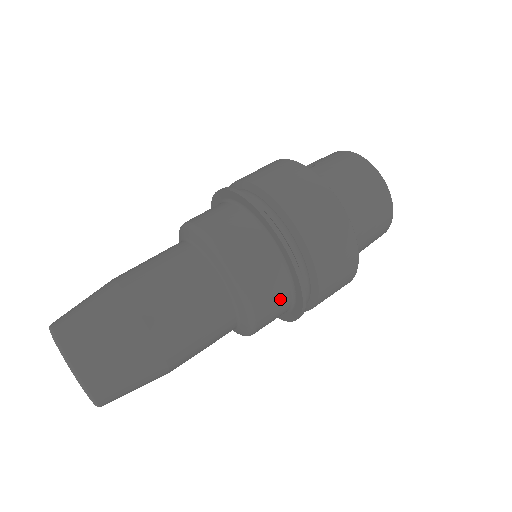
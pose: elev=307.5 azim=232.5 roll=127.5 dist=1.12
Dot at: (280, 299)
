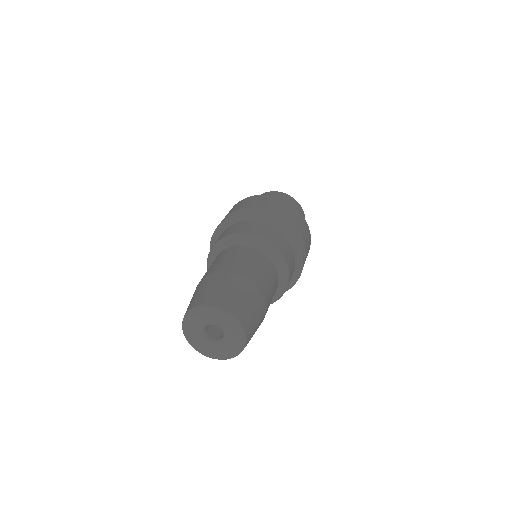
Dot at: (290, 251)
